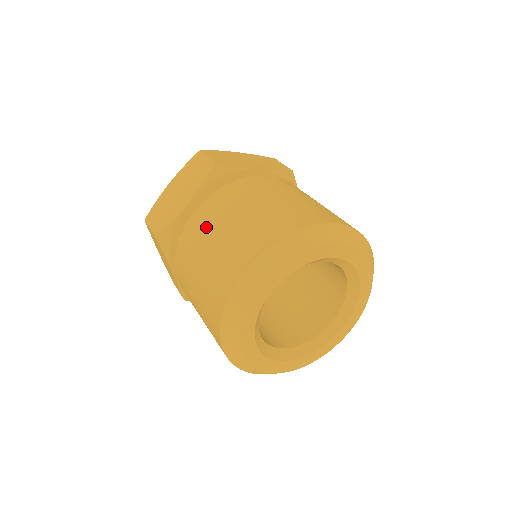
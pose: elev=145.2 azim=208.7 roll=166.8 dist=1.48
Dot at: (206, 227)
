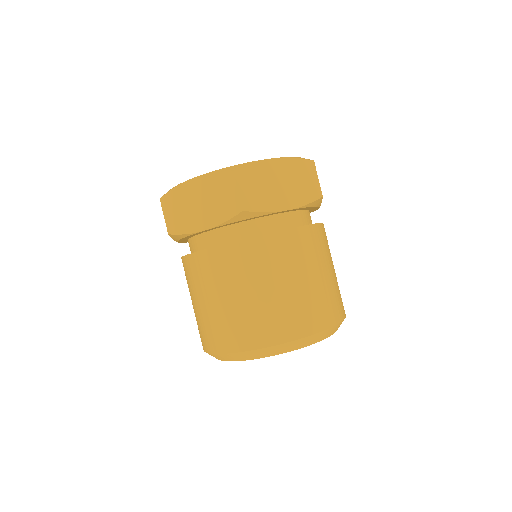
Dot at: occluded
